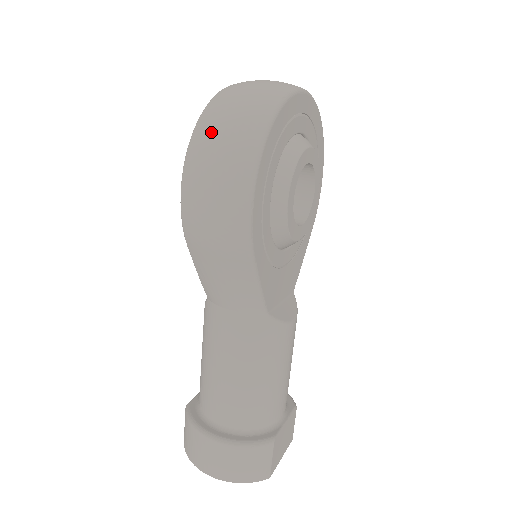
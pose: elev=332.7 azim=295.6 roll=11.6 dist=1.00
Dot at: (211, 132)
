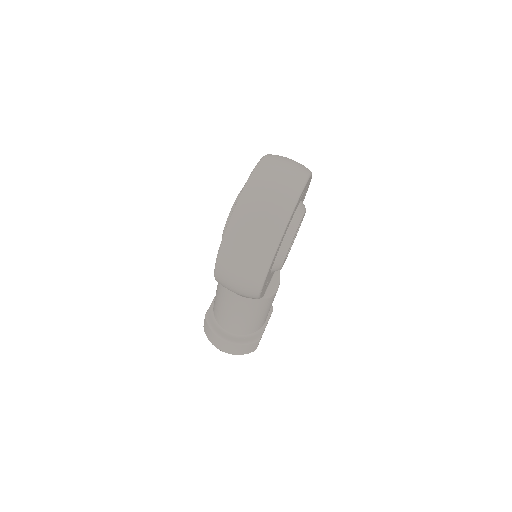
Dot at: (238, 246)
